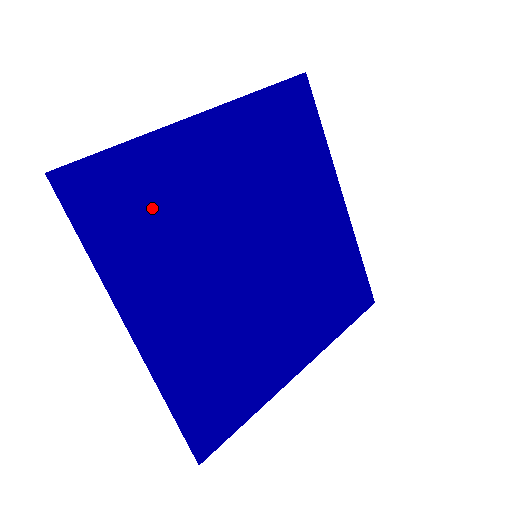
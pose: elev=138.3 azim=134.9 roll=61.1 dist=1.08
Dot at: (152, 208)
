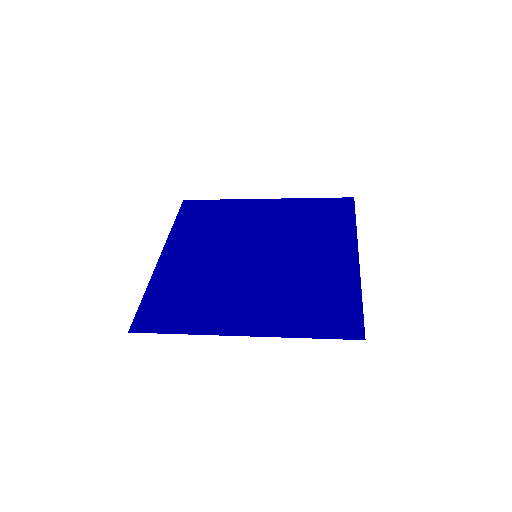
Dot at: (213, 220)
